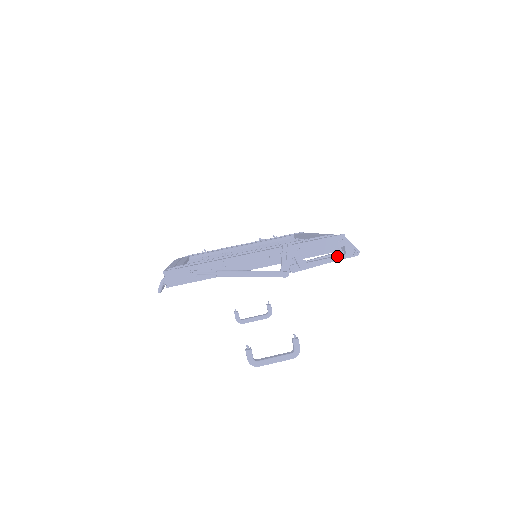
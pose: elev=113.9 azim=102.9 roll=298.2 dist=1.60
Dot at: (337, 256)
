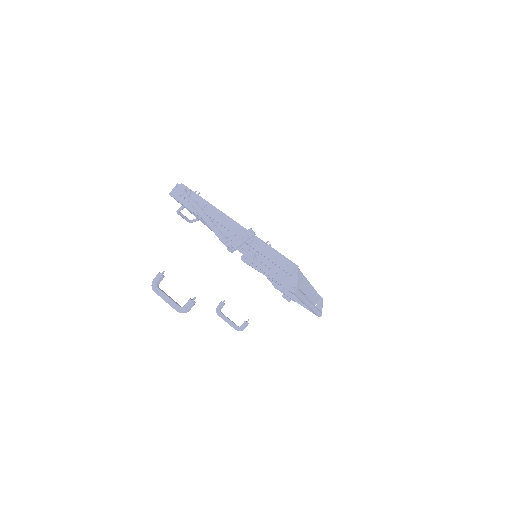
Dot at: (278, 277)
